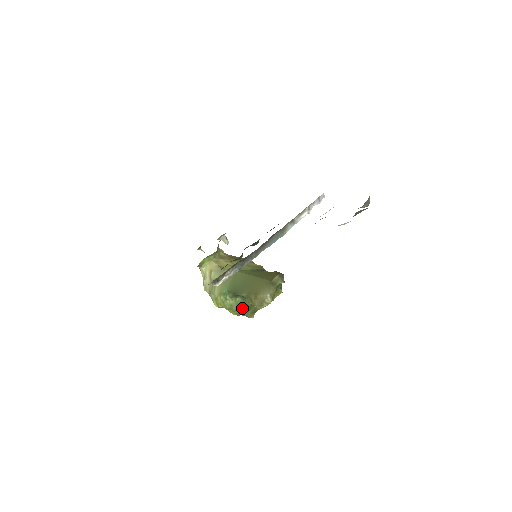
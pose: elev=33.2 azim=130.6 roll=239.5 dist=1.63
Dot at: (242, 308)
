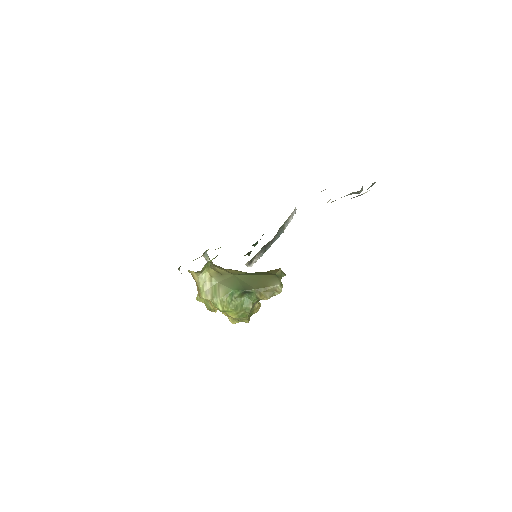
Dot at: (247, 308)
